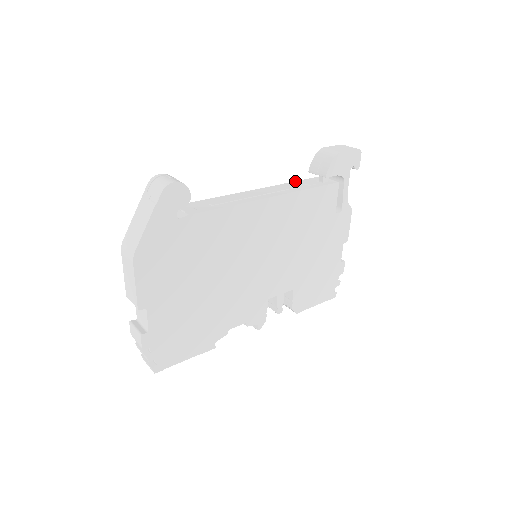
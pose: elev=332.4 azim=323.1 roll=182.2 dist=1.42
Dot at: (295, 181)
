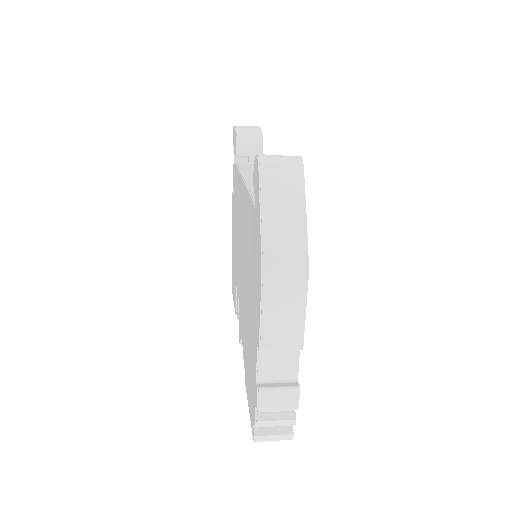
Dot at: (238, 166)
